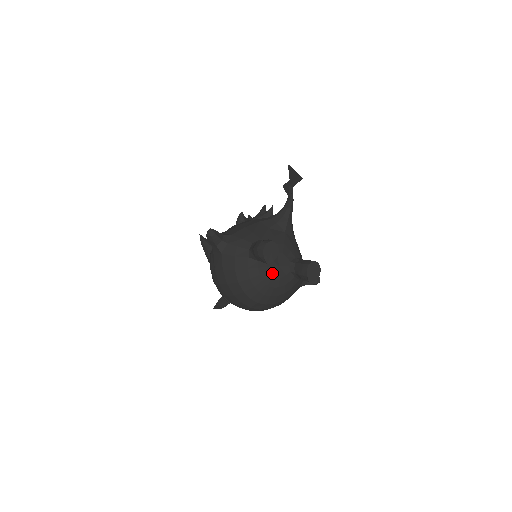
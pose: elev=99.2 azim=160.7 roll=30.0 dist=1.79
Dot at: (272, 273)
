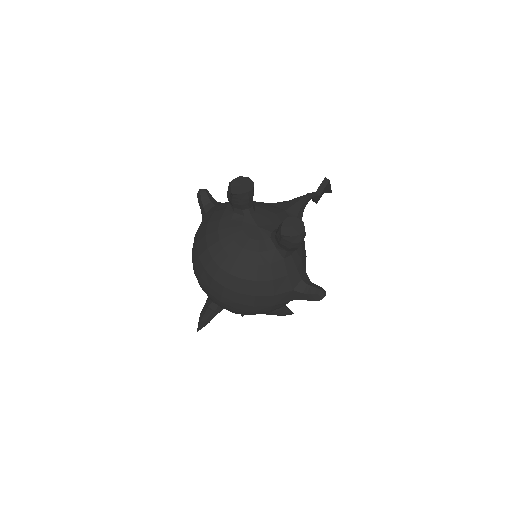
Dot at: (246, 230)
